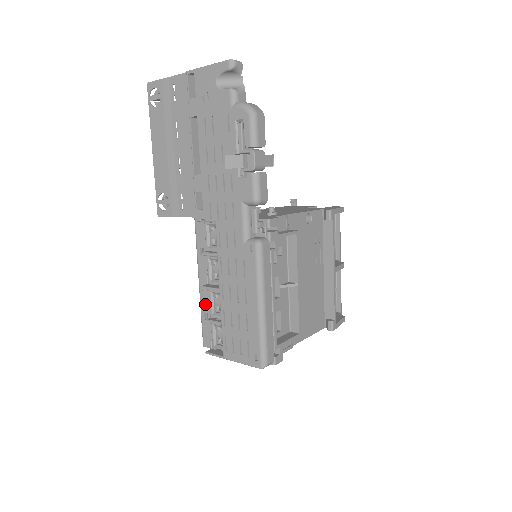
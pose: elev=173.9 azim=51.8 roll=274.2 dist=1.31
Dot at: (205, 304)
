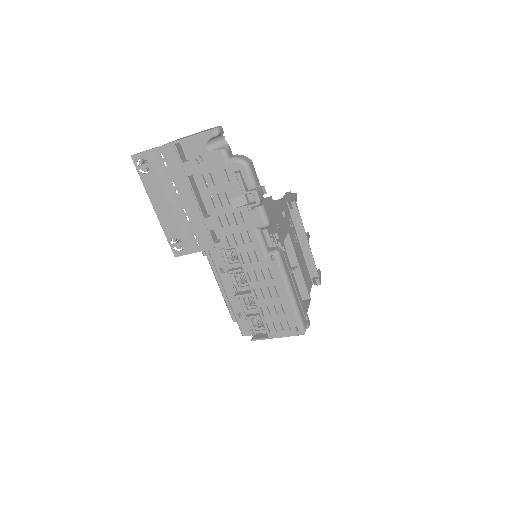
Dot at: (236, 307)
